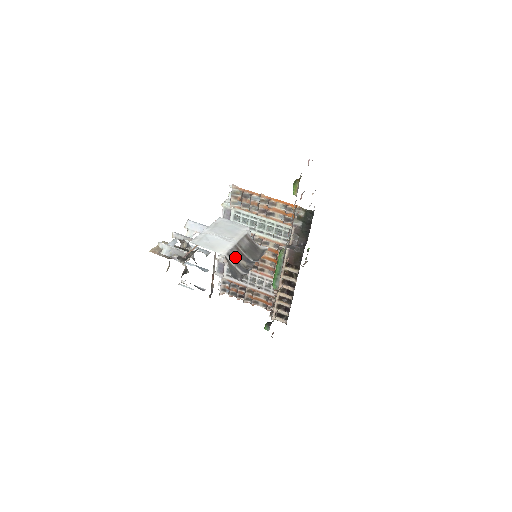
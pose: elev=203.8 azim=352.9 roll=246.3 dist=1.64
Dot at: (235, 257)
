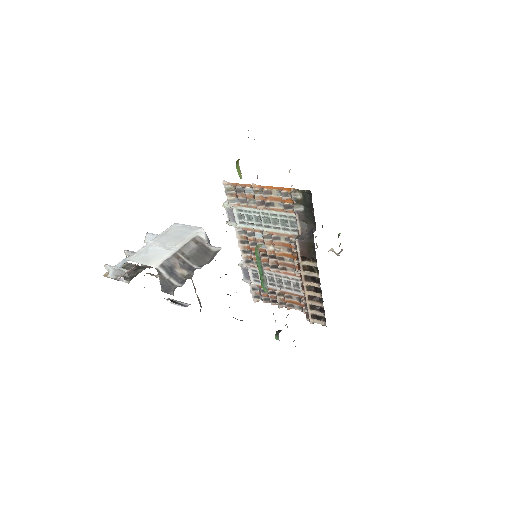
Dot at: (171, 267)
